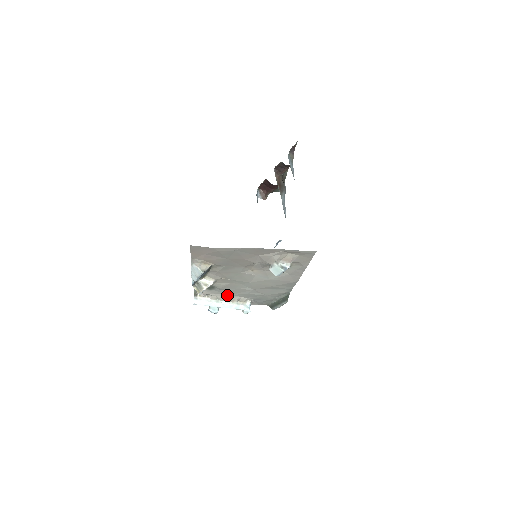
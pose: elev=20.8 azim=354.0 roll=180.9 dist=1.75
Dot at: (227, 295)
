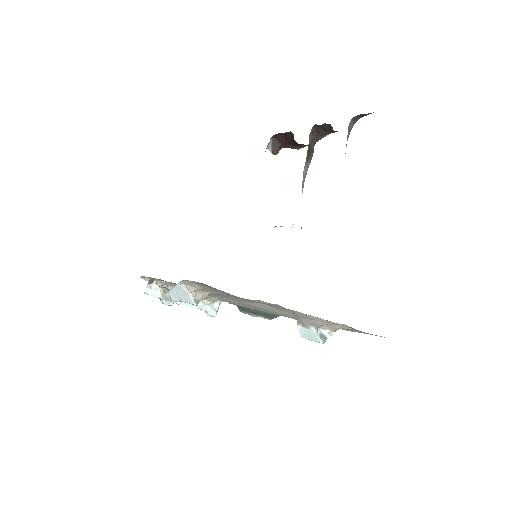
Dot at: occluded
